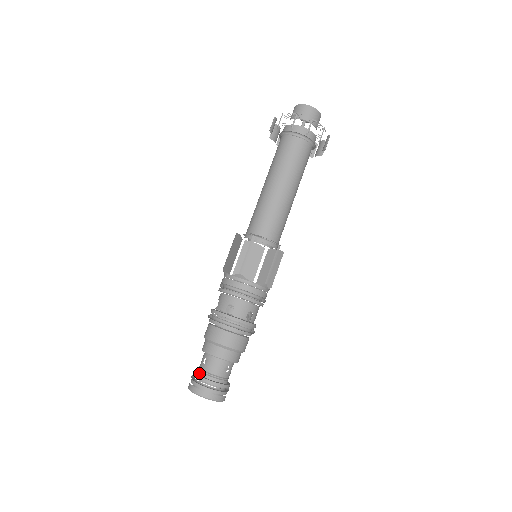
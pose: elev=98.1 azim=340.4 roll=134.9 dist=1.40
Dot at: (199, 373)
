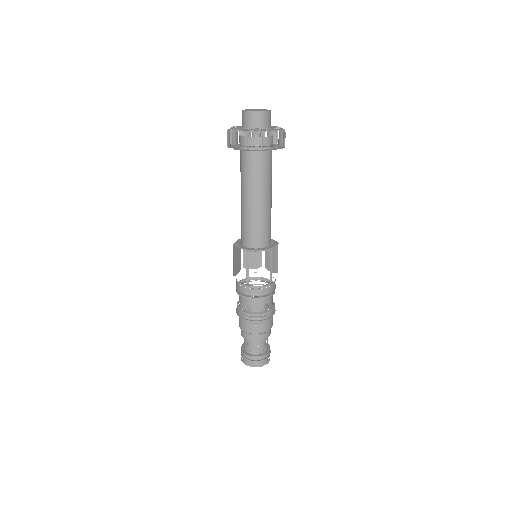
Dot at: (256, 354)
